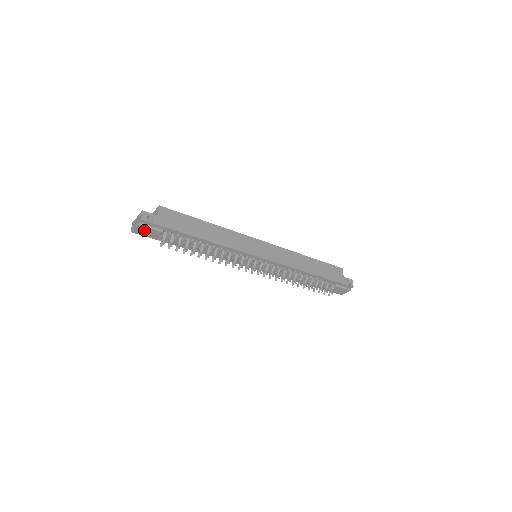
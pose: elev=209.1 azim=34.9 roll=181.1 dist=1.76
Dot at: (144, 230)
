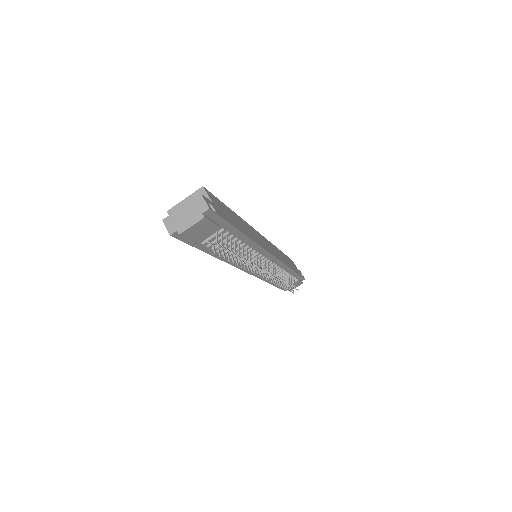
Dot at: (199, 228)
